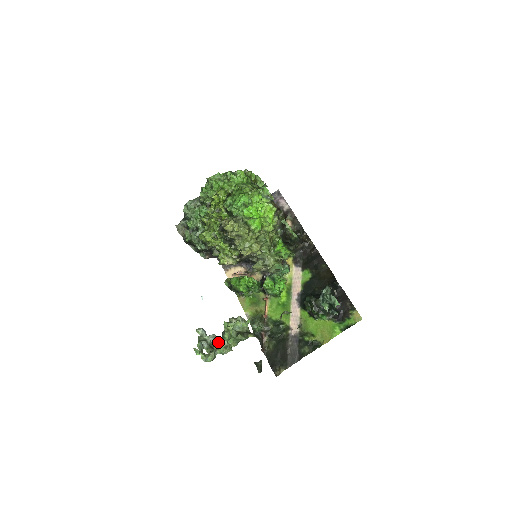
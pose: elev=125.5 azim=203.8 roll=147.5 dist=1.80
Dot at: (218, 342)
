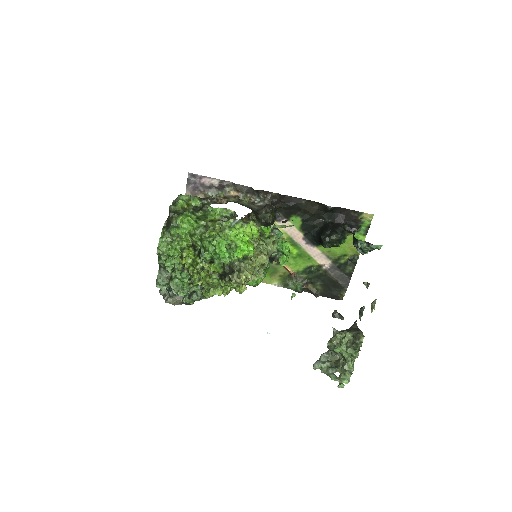
Dot at: (330, 355)
